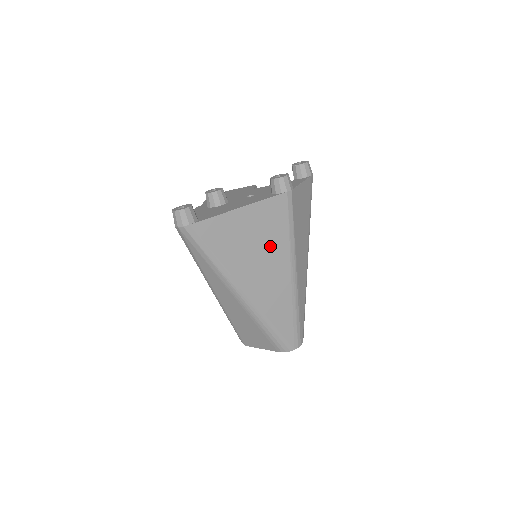
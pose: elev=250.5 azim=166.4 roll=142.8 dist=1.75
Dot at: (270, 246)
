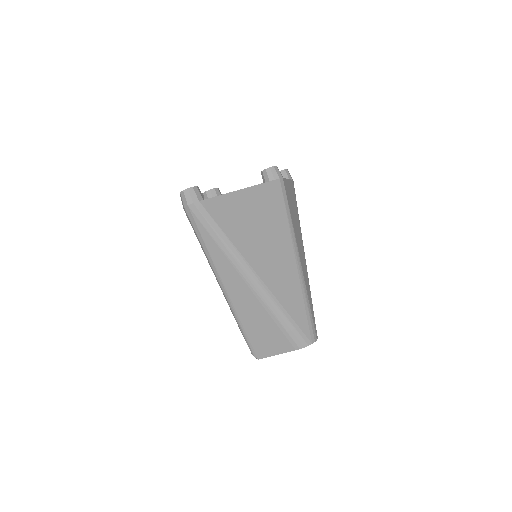
Dot at: (273, 229)
